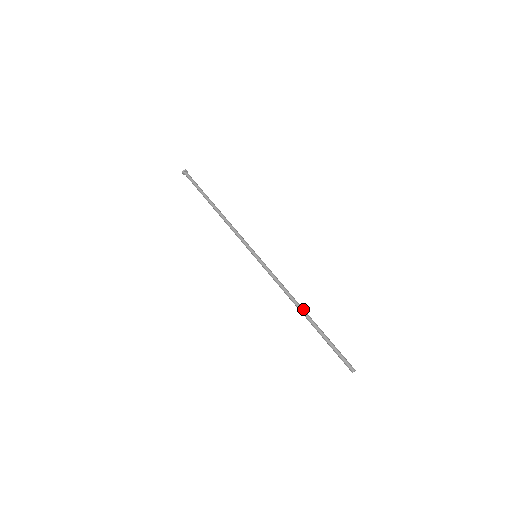
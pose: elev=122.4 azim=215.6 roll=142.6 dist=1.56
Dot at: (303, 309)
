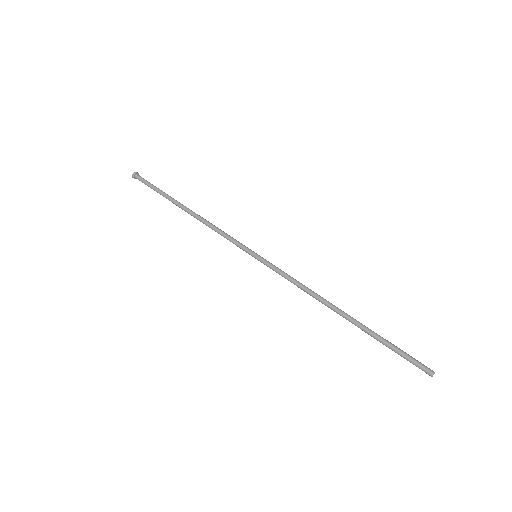
Dot at: (339, 309)
